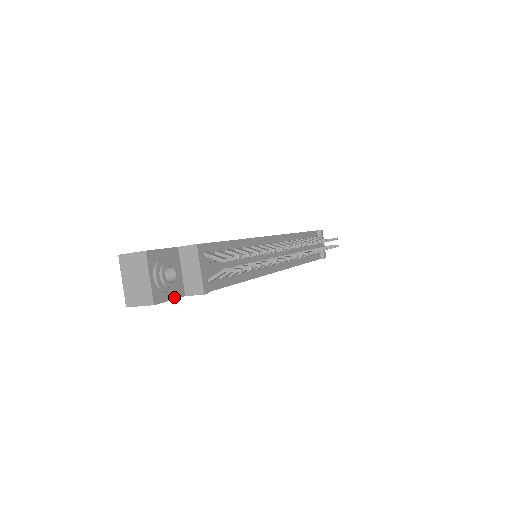
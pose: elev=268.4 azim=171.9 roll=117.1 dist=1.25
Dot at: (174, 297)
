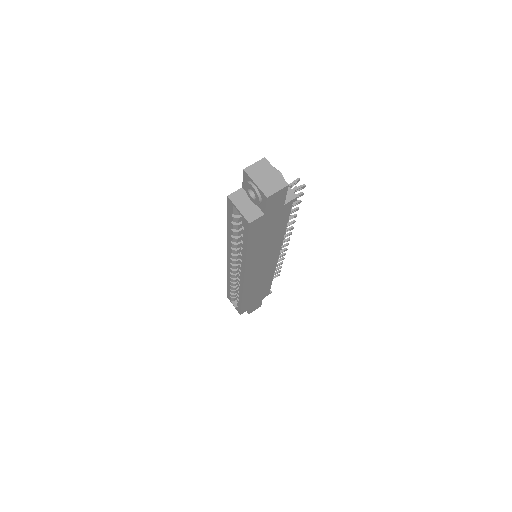
Dot at: (285, 197)
